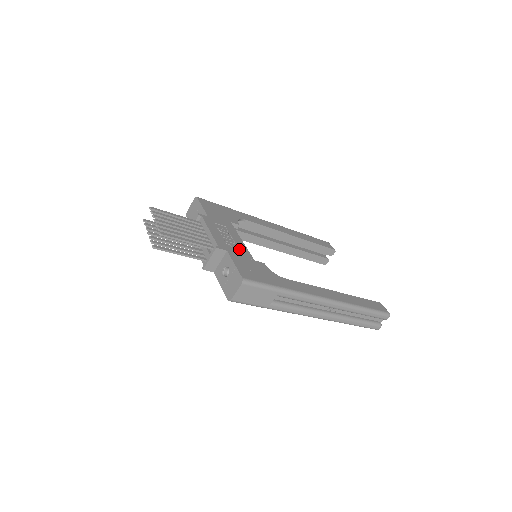
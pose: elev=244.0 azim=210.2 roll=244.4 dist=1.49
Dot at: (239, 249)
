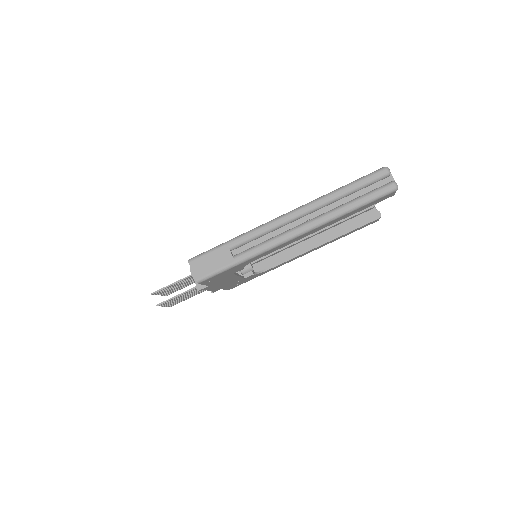
Dot at: occluded
